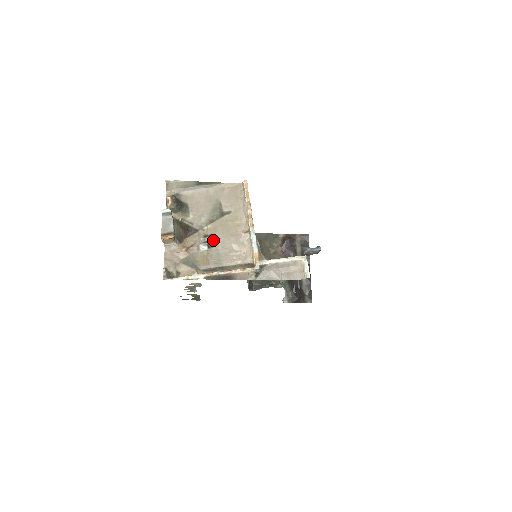
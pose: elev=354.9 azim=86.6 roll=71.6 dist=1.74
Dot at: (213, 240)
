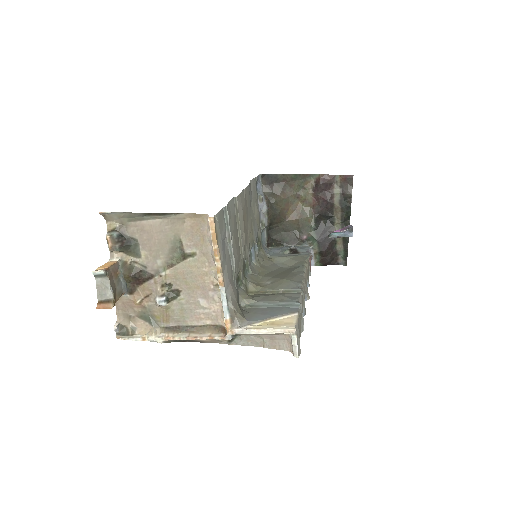
Dot at: (174, 291)
